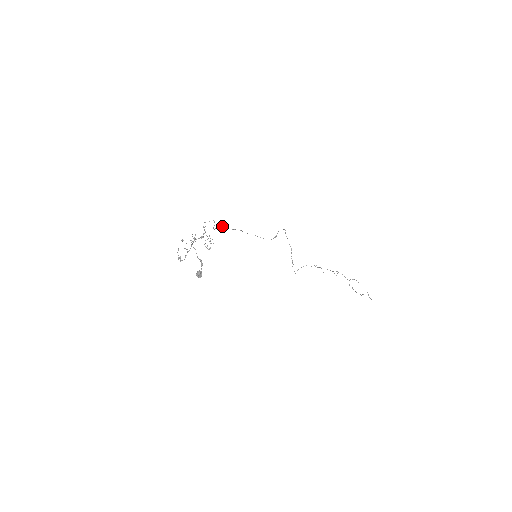
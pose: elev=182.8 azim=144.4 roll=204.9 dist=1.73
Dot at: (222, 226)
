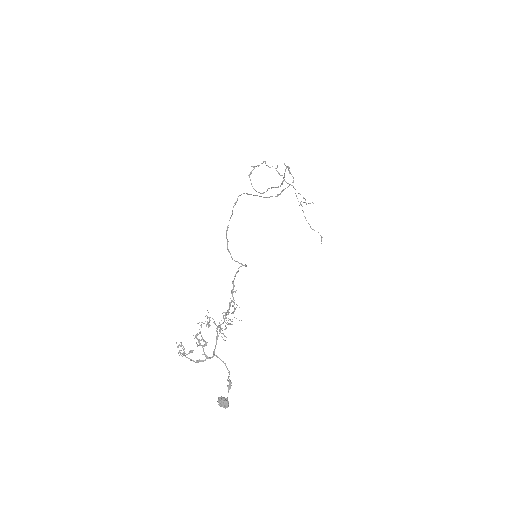
Dot at: occluded
